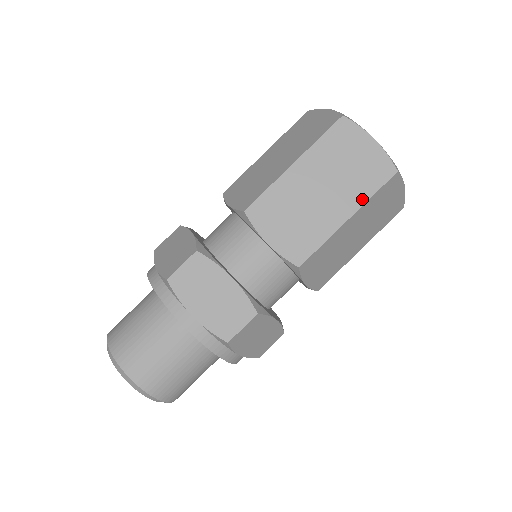
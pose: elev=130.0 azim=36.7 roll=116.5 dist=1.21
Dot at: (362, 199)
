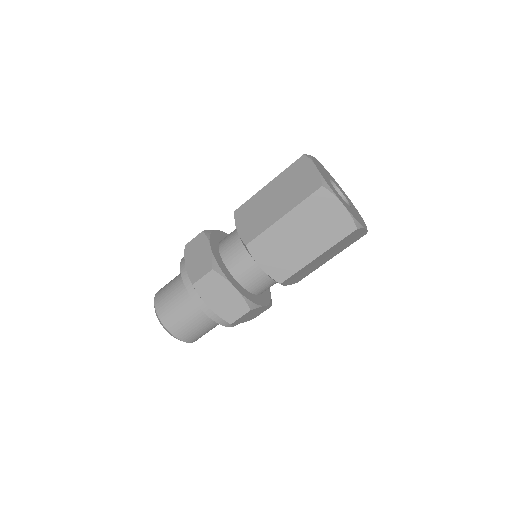
Dot at: (295, 204)
